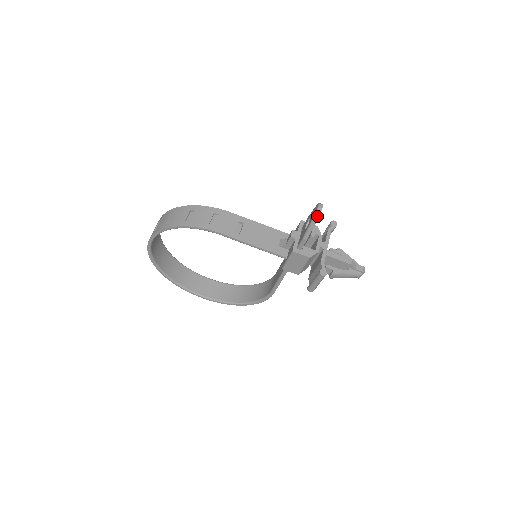
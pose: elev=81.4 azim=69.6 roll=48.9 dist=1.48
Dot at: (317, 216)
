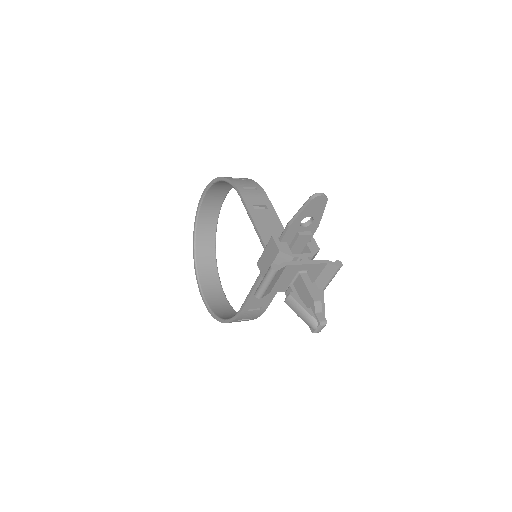
Dot at: (311, 198)
